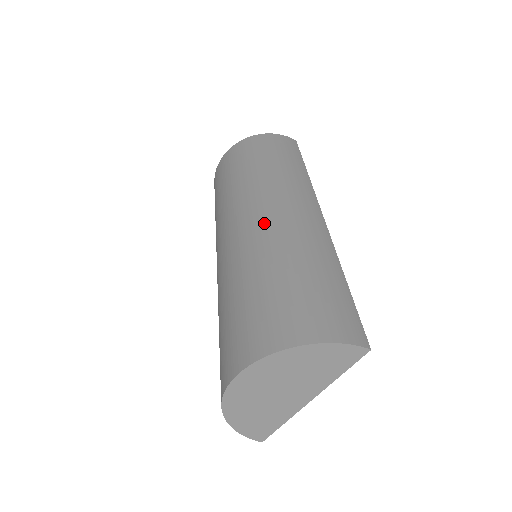
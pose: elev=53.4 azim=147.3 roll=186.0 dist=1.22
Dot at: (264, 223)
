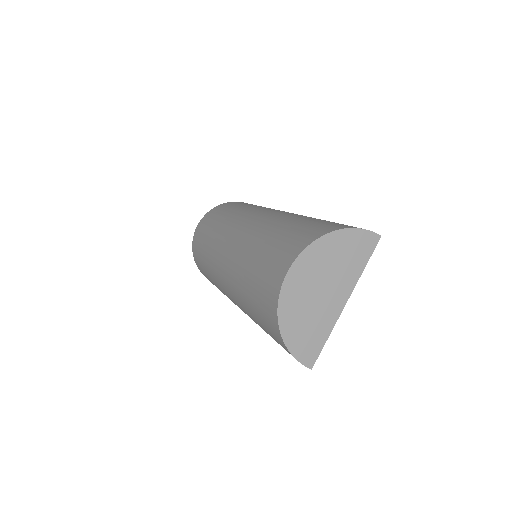
Dot at: (262, 217)
